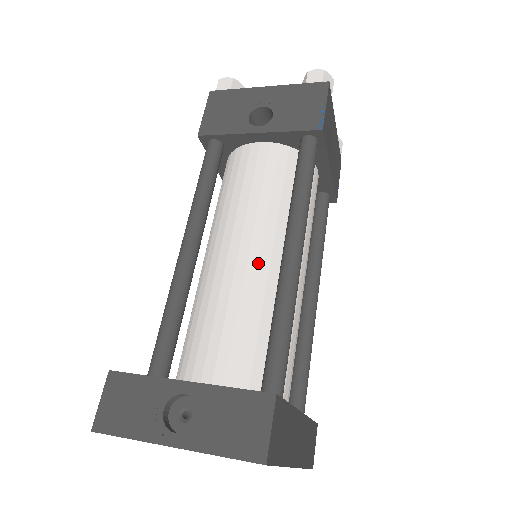
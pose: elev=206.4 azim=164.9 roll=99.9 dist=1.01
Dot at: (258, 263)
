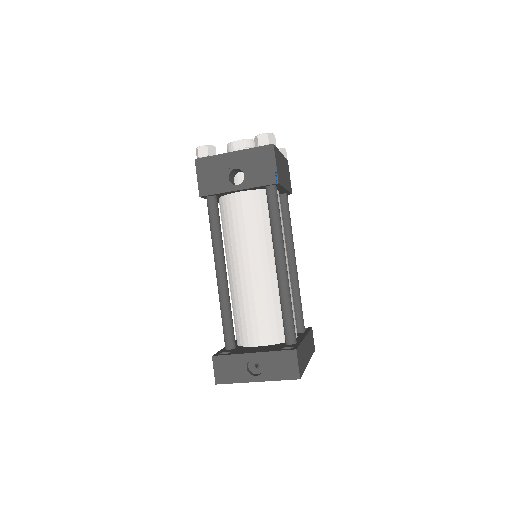
Dot at: (263, 273)
